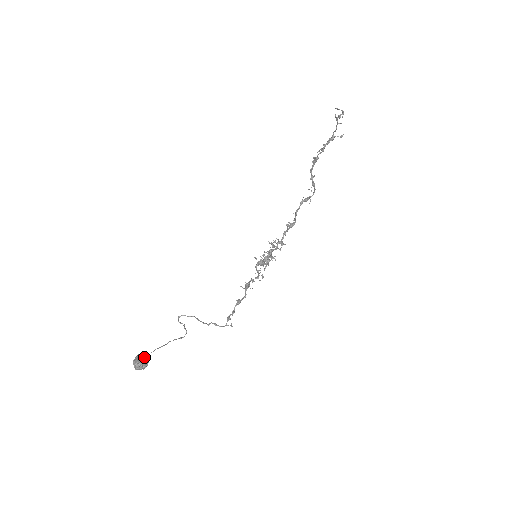
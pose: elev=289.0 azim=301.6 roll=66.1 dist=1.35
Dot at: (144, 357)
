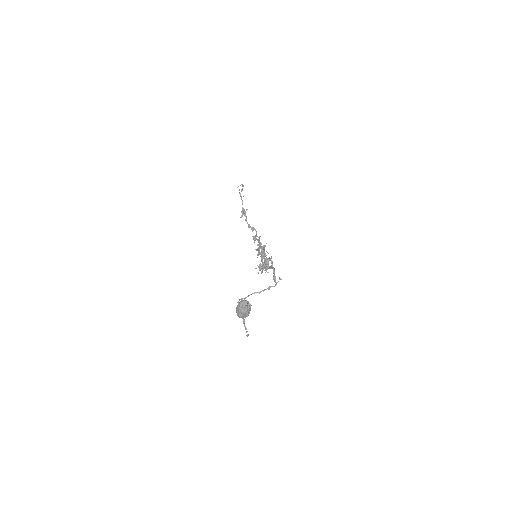
Dot at: occluded
